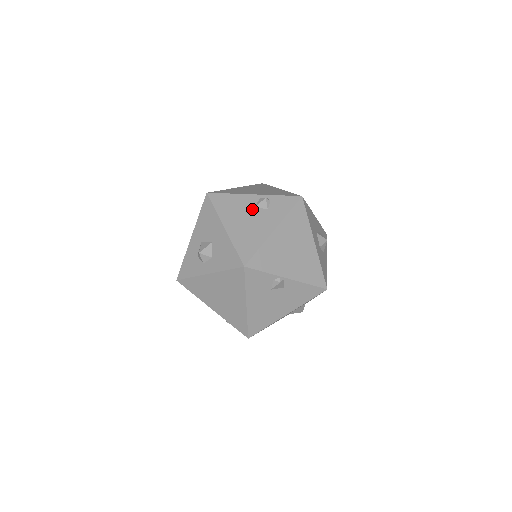
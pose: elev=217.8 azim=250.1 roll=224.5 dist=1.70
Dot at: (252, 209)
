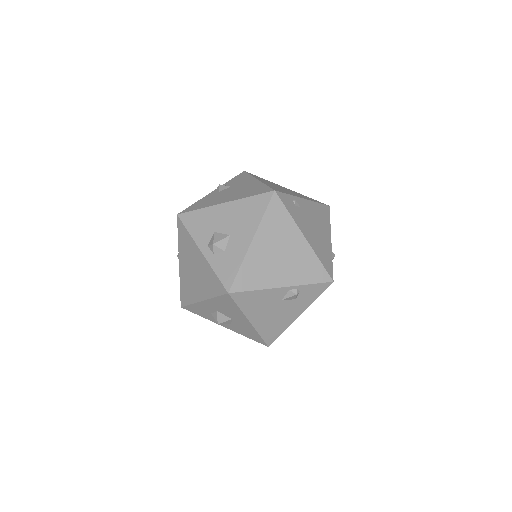
Dot at: (280, 302)
